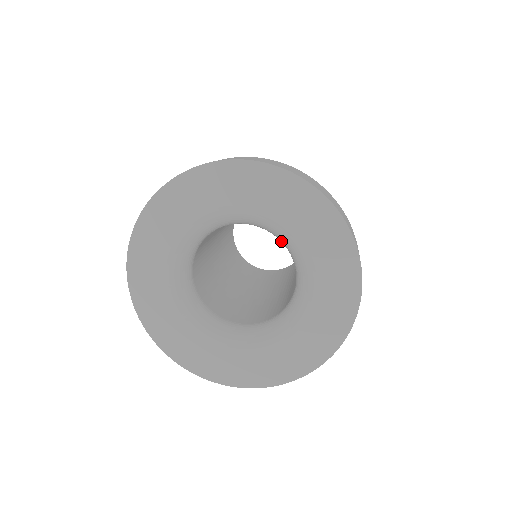
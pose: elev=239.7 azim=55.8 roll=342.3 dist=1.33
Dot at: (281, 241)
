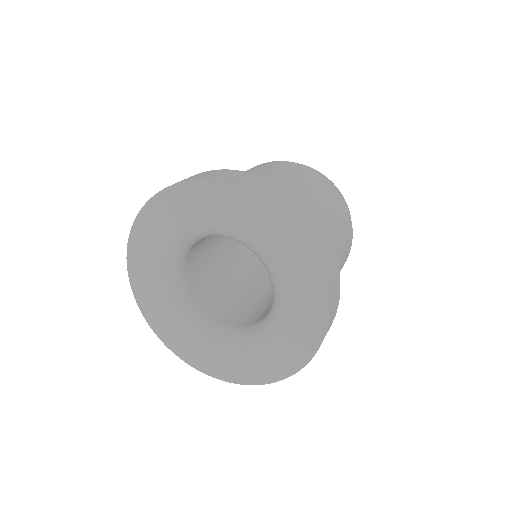
Dot at: occluded
